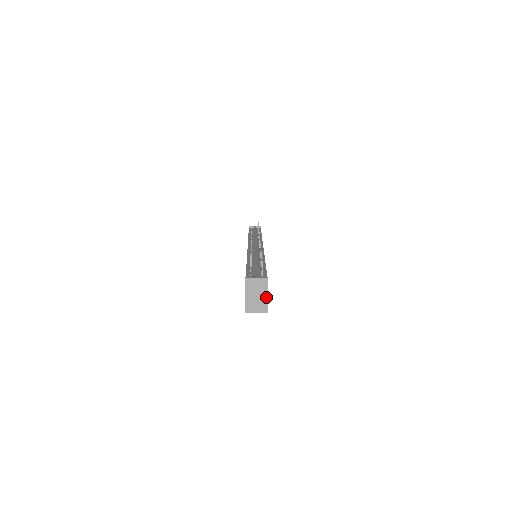
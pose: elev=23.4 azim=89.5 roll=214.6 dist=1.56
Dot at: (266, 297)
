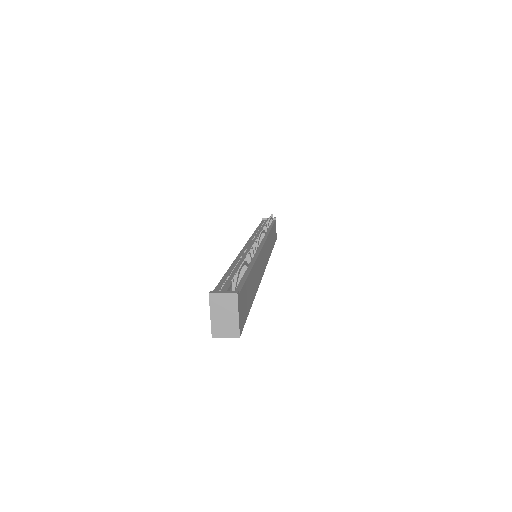
Dot at: (236, 317)
